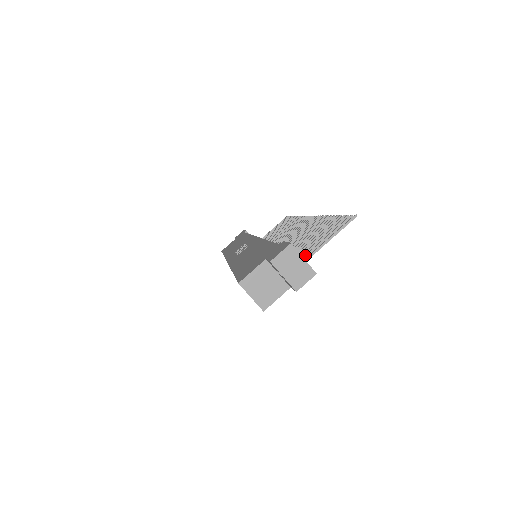
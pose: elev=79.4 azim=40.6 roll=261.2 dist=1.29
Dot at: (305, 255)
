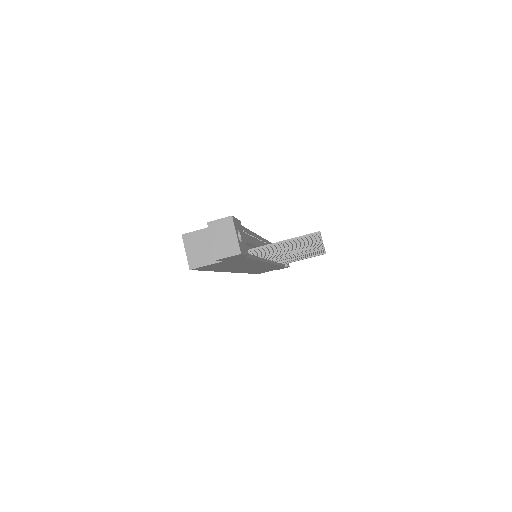
Dot at: occluded
